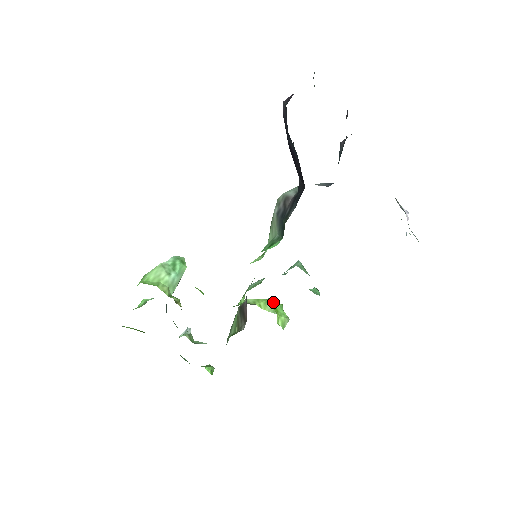
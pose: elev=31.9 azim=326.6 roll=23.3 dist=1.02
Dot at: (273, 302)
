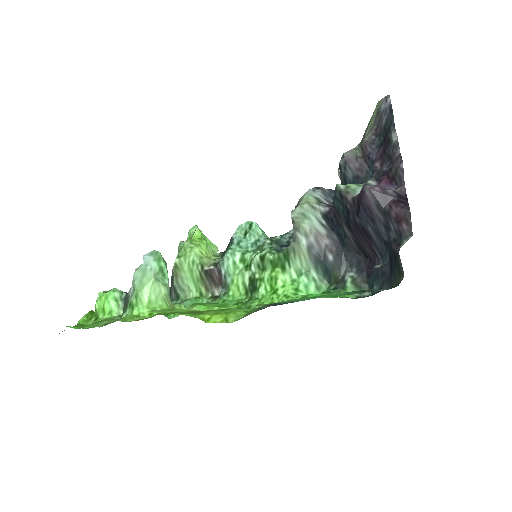
Dot at: (202, 236)
